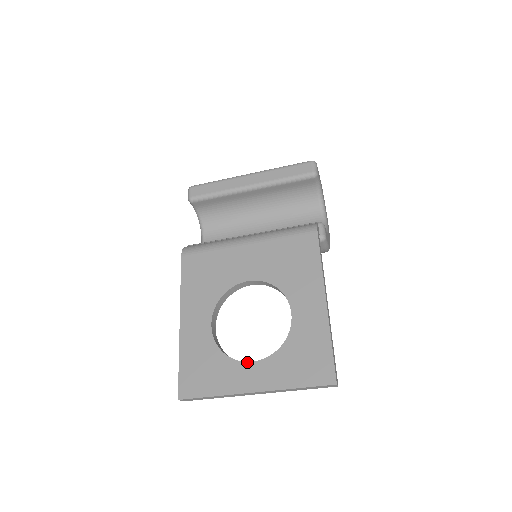
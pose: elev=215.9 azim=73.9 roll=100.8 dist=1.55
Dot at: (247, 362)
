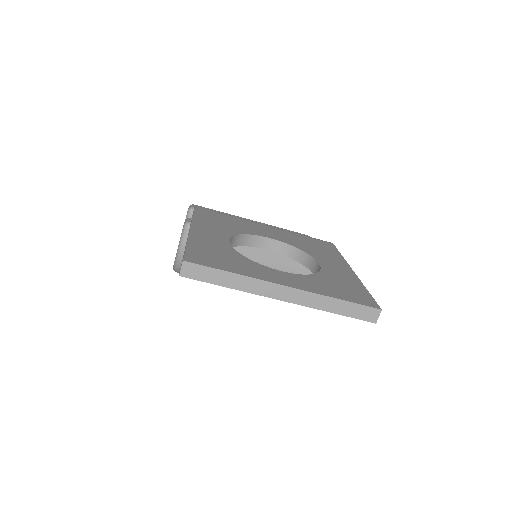
Dot at: (275, 269)
